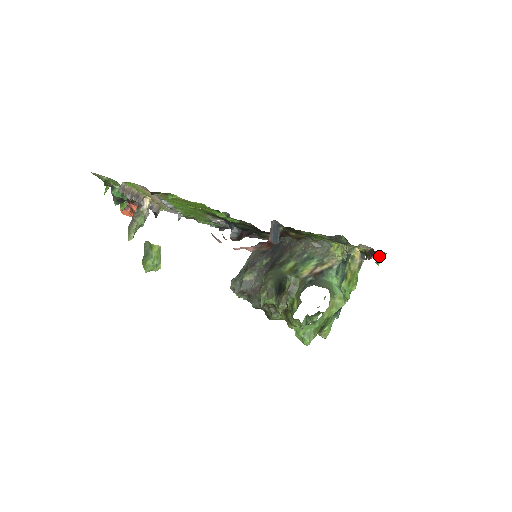
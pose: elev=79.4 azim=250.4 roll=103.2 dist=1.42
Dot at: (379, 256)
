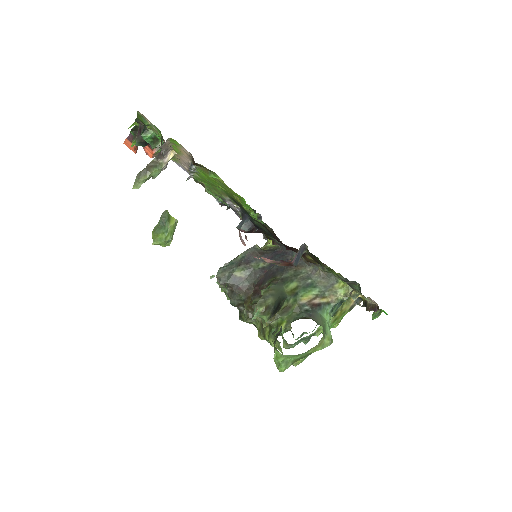
Dot at: (379, 312)
